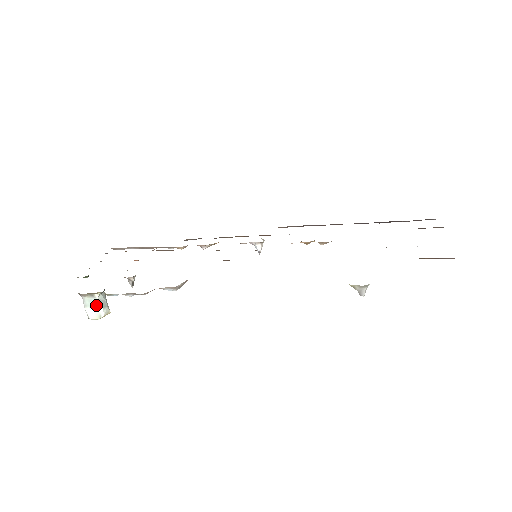
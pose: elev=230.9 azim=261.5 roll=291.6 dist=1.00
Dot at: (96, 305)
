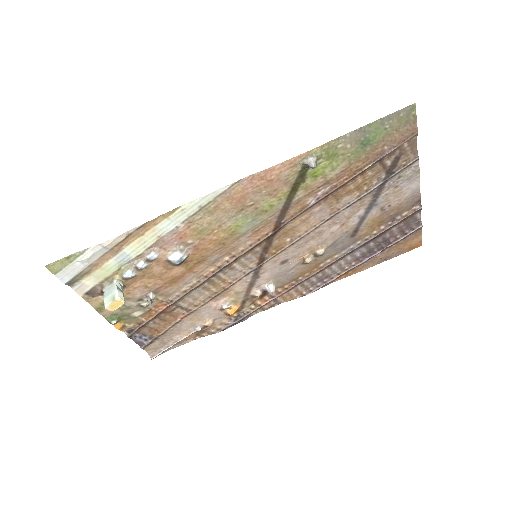
Dot at: (113, 290)
